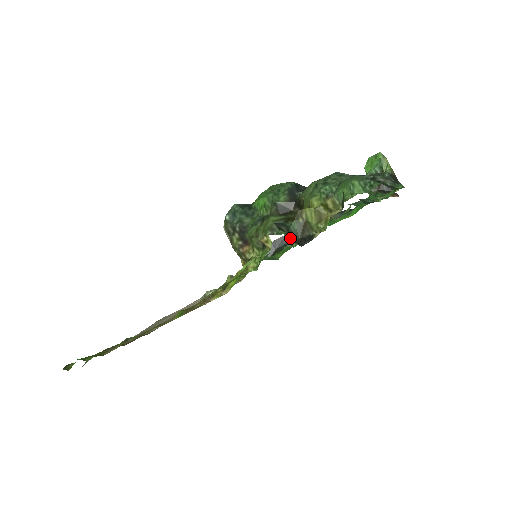
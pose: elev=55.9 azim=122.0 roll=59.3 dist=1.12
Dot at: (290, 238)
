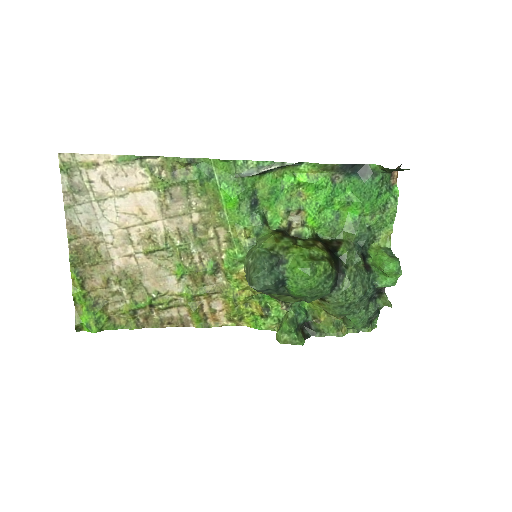
Dot at: occluded
